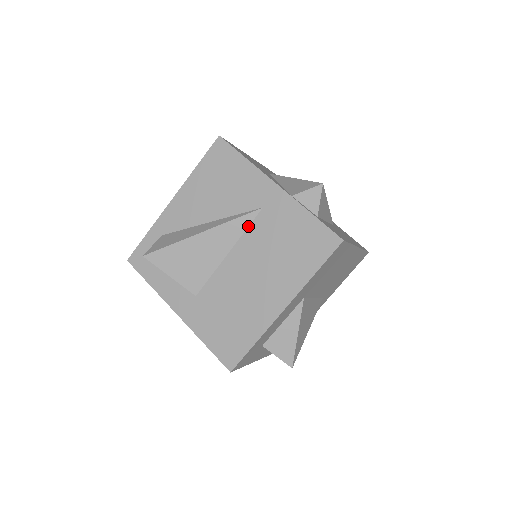
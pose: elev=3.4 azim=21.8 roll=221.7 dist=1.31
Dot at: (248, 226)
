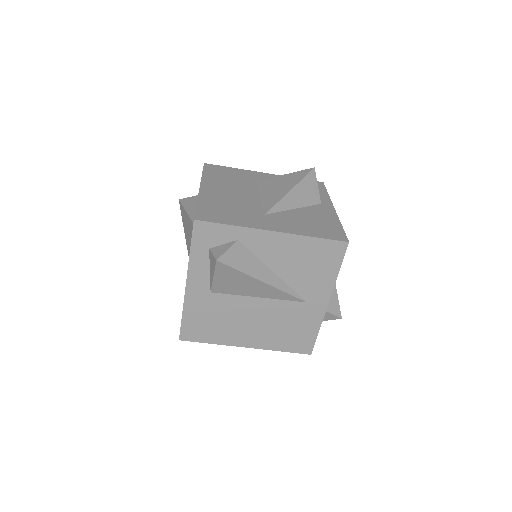
Dot at: (288, 300)
